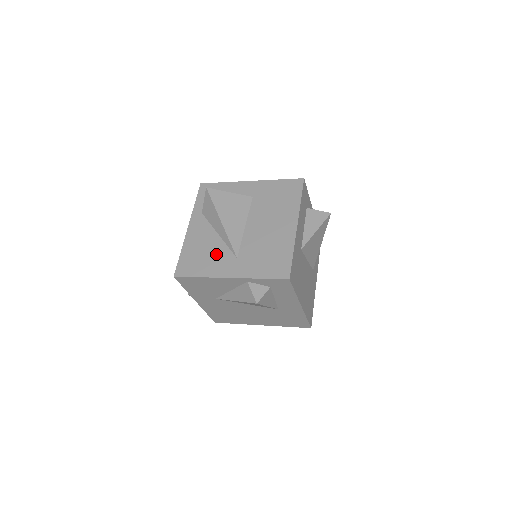
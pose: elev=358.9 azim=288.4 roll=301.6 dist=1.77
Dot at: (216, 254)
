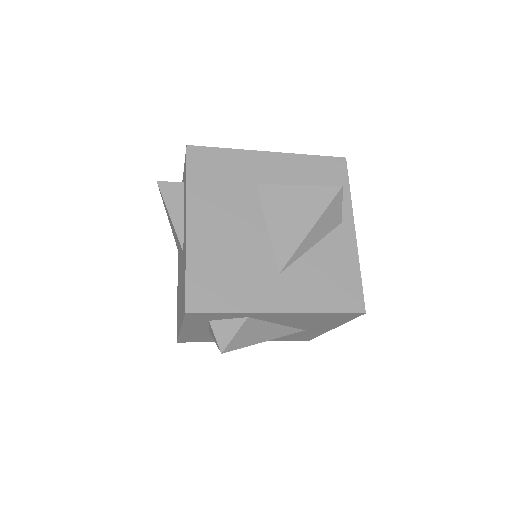
Dot at: occluded
